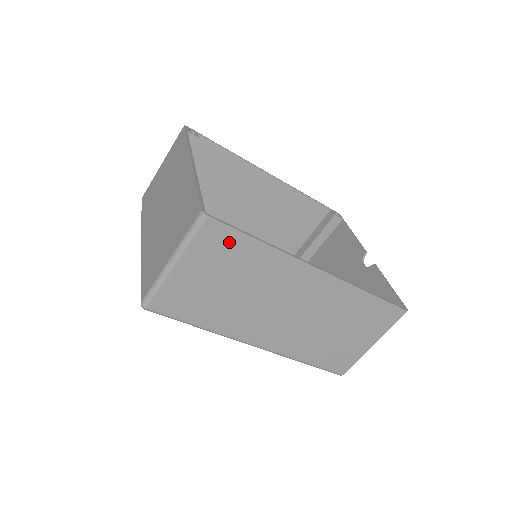
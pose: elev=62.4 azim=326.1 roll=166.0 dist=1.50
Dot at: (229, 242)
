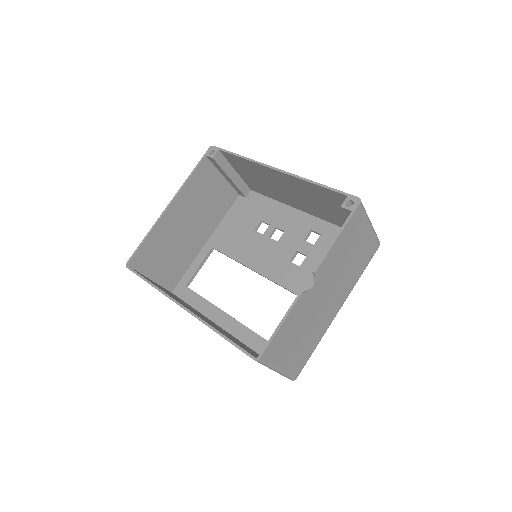
Dot at: occluded
